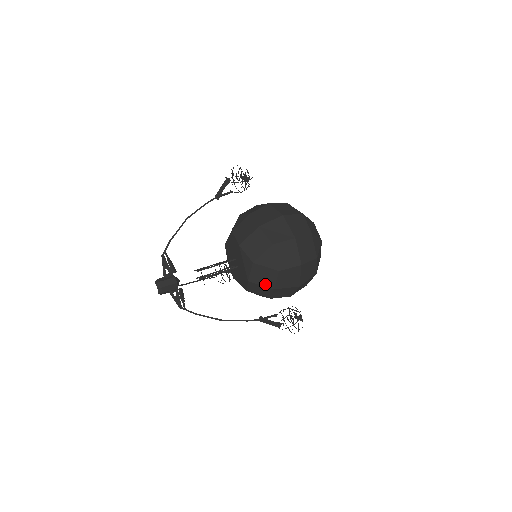
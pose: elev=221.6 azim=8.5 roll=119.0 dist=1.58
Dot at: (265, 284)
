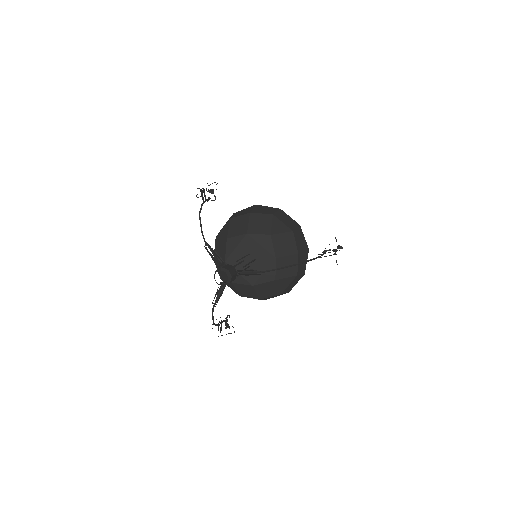
Dot at: (290, 252)
